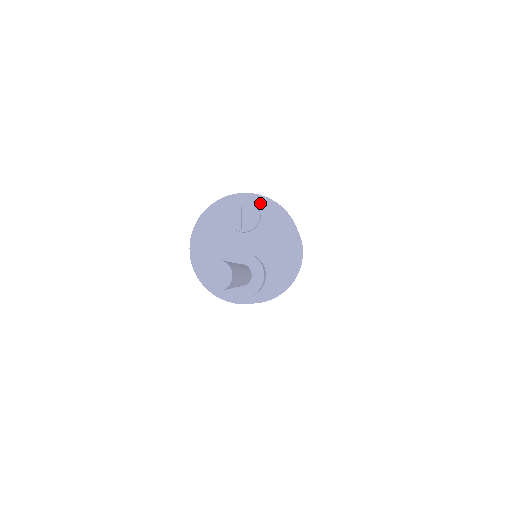
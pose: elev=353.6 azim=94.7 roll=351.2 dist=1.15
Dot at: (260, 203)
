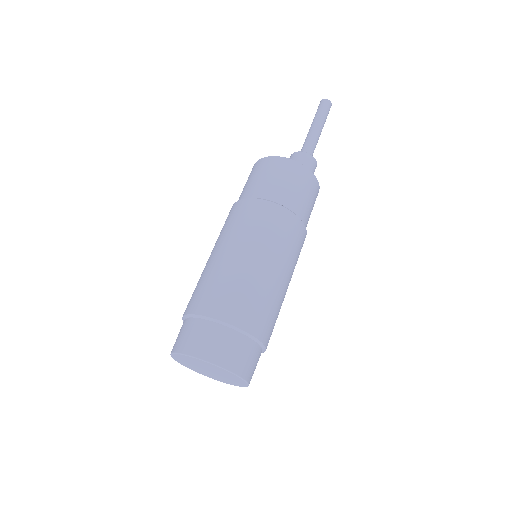
Dot at: occluded
